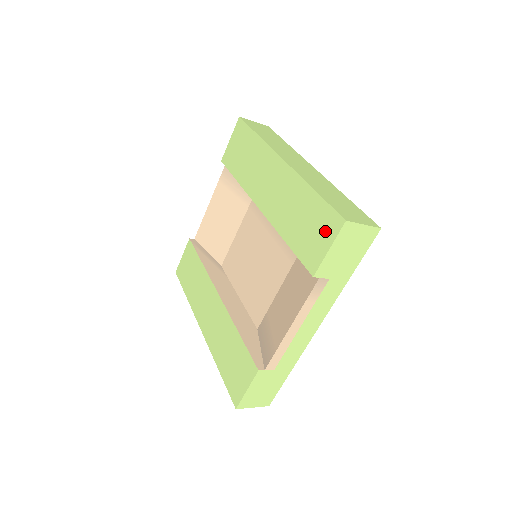
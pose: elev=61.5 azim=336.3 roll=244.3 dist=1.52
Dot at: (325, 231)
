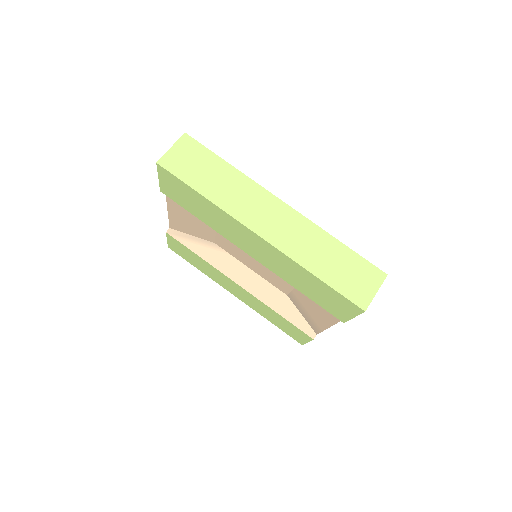
Dot at: (344, 307)
